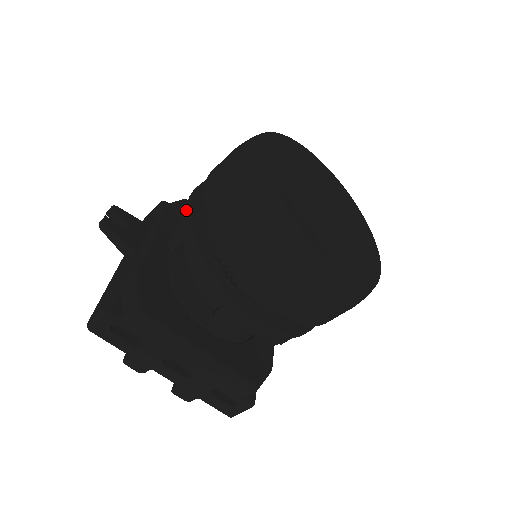
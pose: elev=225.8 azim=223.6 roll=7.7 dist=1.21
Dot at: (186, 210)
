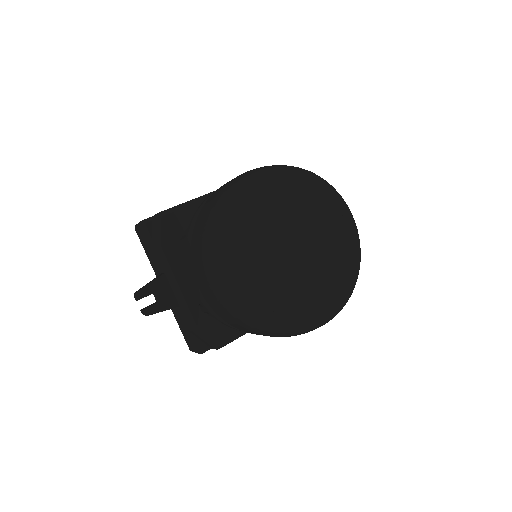
Dot at: occluded
